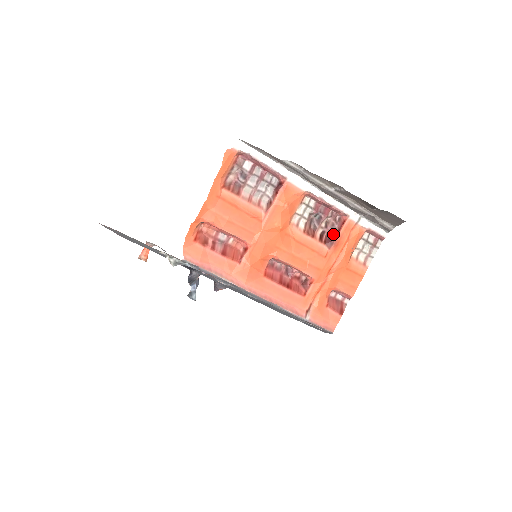
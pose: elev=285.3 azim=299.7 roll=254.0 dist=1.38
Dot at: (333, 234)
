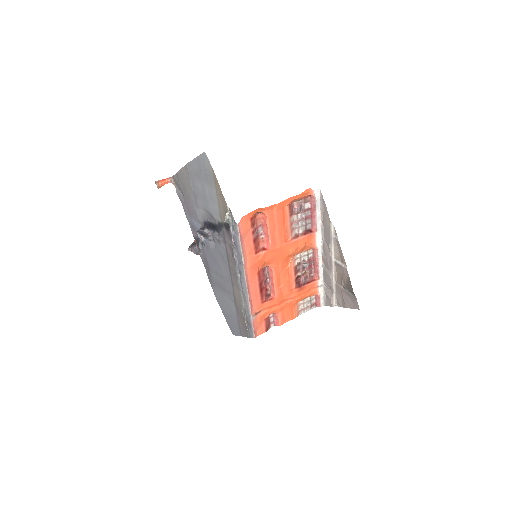
Dot at: (303, 282)
